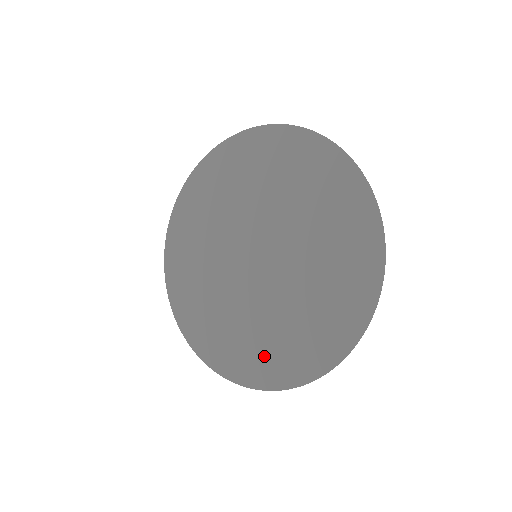
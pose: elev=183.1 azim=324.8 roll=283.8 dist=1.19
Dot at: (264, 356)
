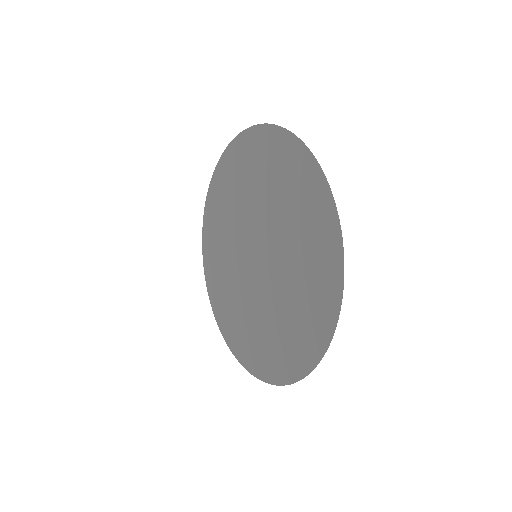
Dot at: (224, 306)
